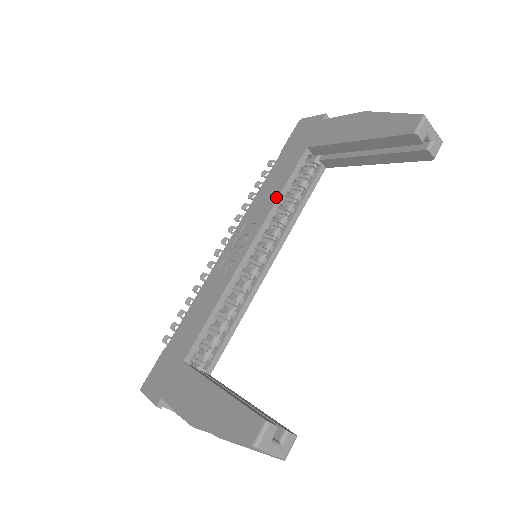
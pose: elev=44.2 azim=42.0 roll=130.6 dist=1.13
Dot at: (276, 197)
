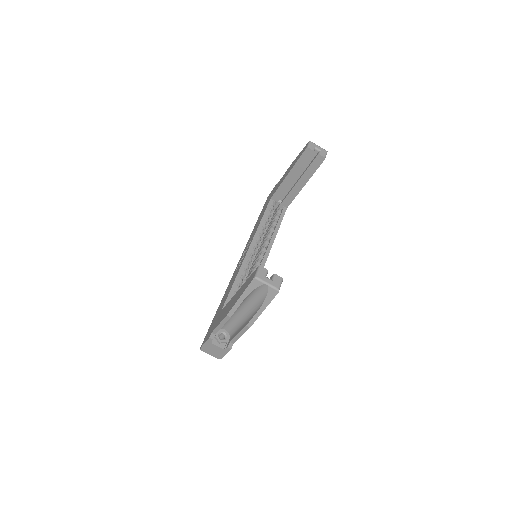
Dot at: (259, 223)
